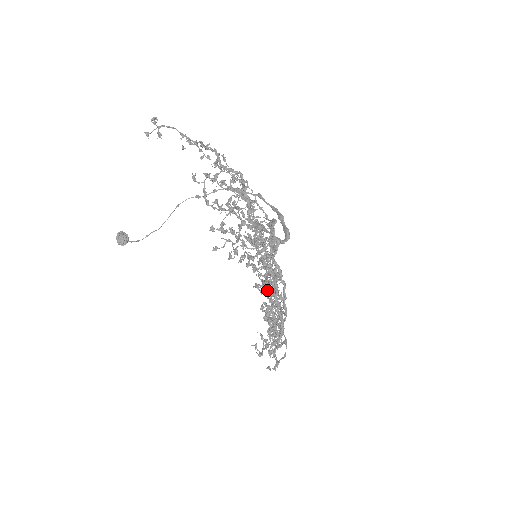
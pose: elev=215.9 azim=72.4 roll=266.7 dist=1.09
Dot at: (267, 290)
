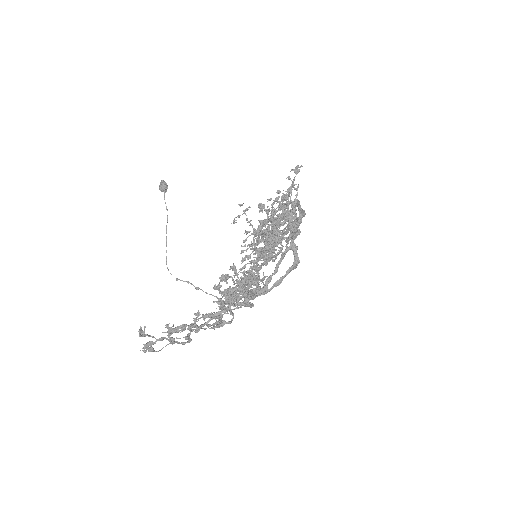
Dot at: occluded
